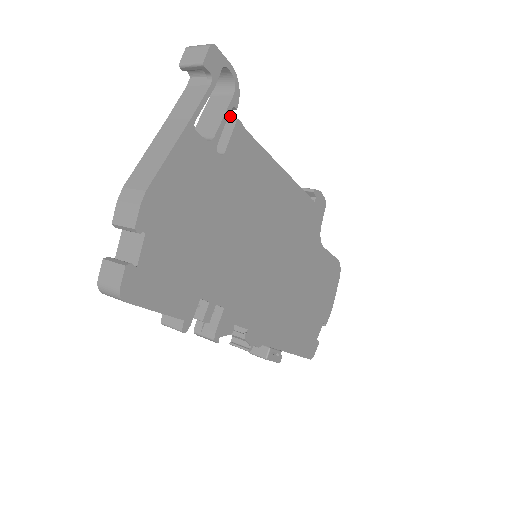
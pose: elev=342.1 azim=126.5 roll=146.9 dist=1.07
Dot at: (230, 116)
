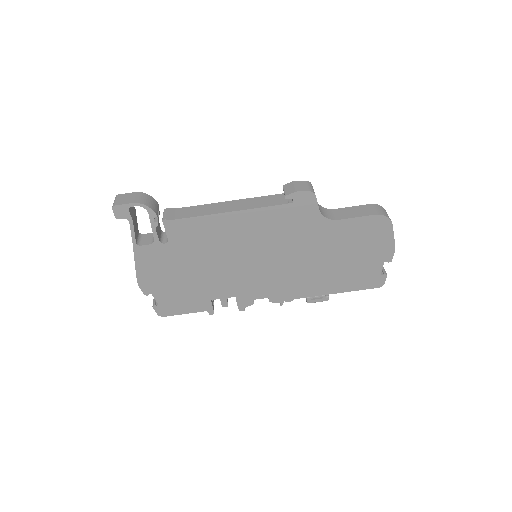
Dot at: (156, 223)
